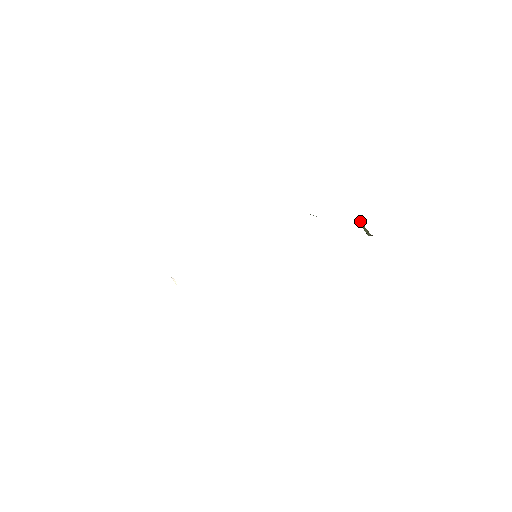
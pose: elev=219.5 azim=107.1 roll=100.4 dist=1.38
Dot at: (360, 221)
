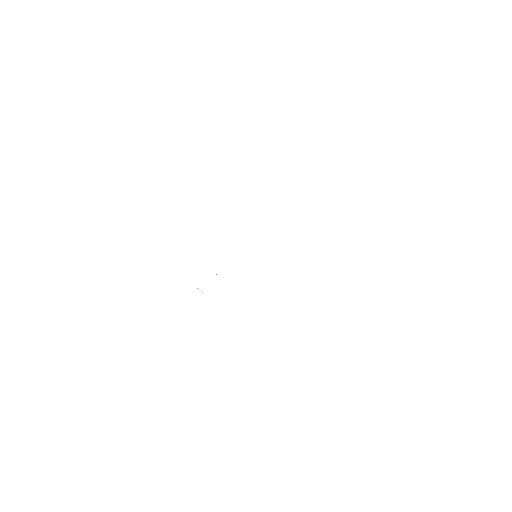
Dot at: occluded
